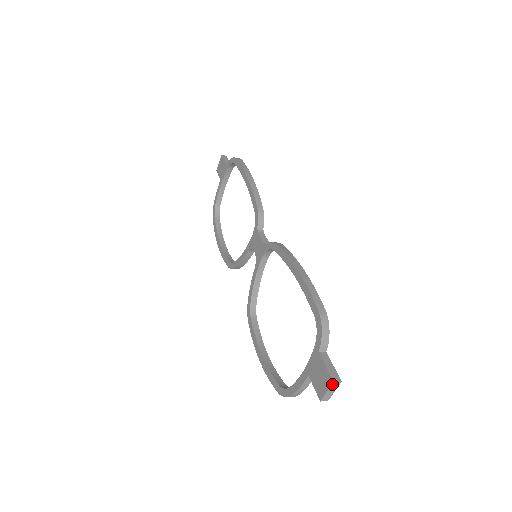
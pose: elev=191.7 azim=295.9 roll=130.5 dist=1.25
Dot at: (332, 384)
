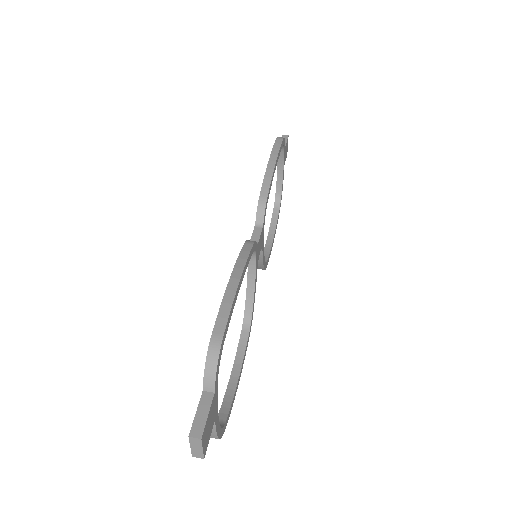
Dot at: (190, 439)
